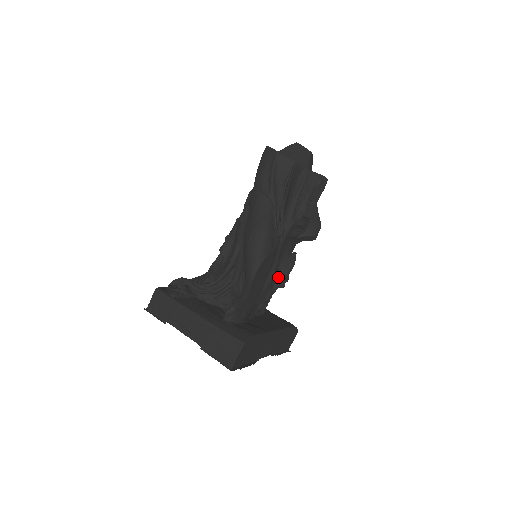
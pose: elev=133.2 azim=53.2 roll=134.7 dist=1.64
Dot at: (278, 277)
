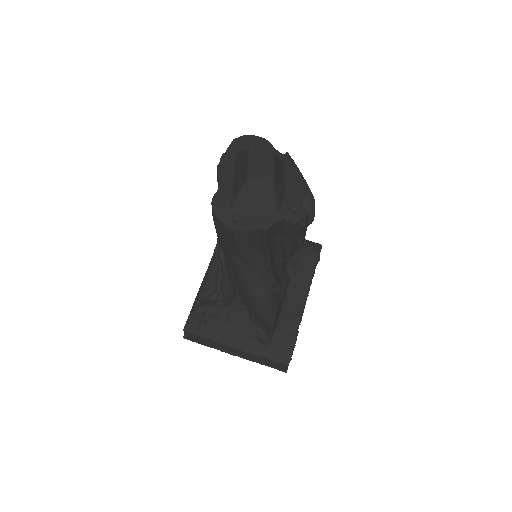
Dot at: occluded
